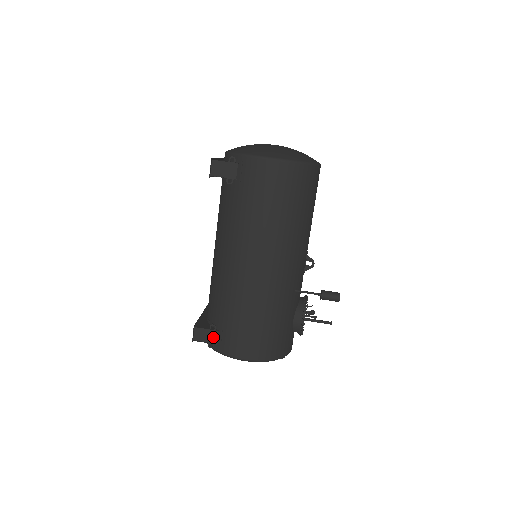
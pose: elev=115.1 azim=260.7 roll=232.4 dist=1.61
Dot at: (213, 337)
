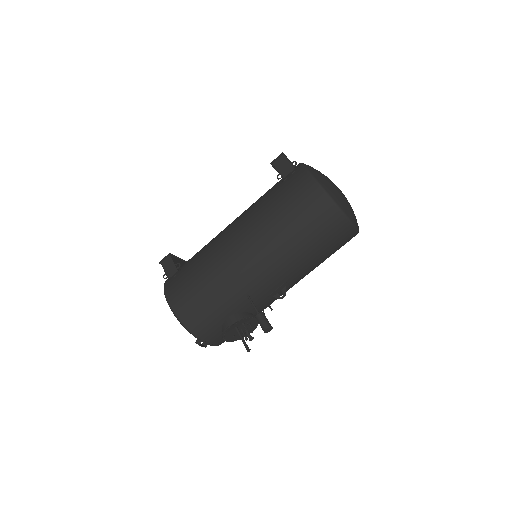
Dot at: (172, 272)
